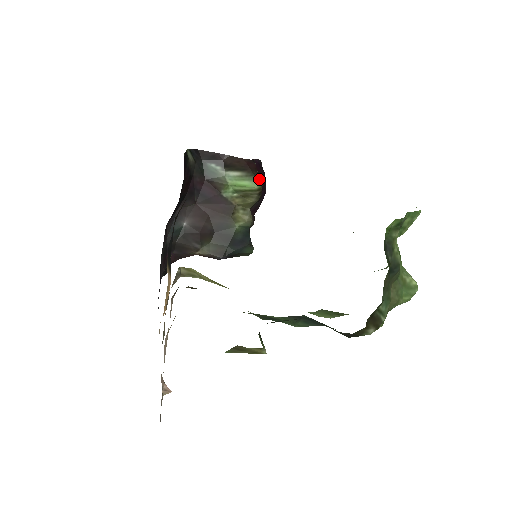
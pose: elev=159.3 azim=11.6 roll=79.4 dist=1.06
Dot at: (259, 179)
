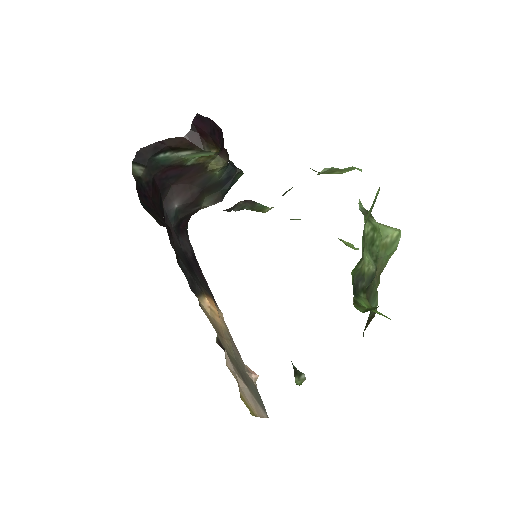
Dot at: (211, 148)
